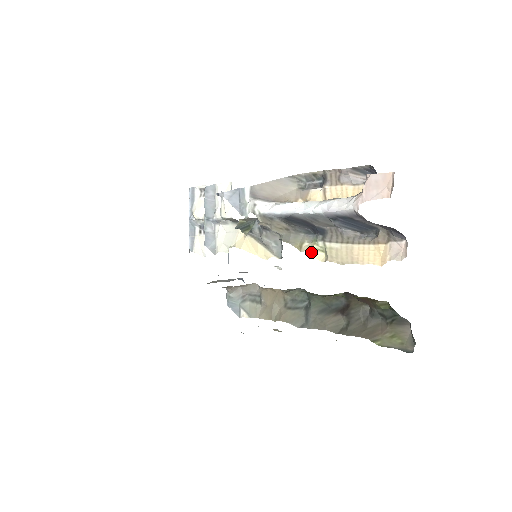
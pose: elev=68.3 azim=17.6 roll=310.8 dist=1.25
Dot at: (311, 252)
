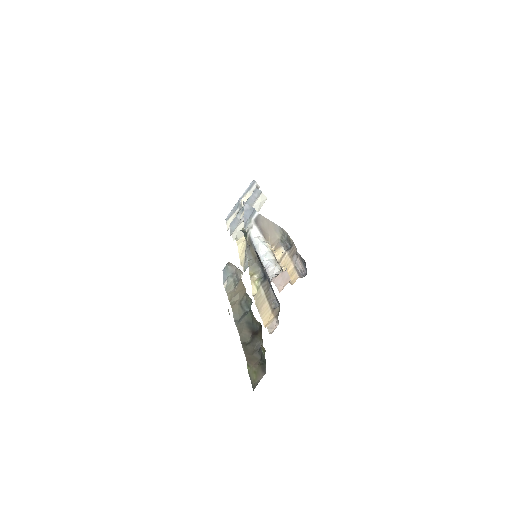
Dot at: (252, 283)
